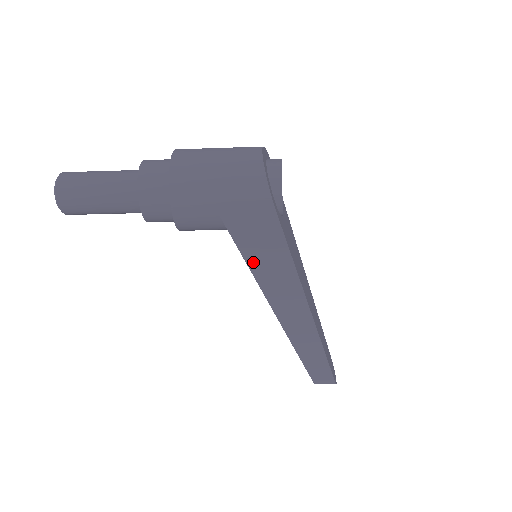
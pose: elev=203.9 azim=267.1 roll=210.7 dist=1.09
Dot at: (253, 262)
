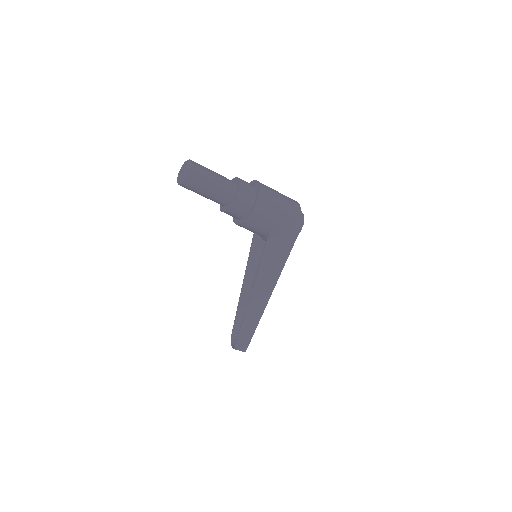
Dot at: (265, 259)
